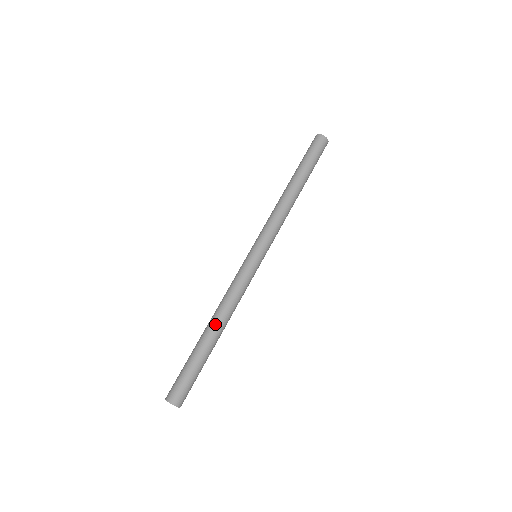
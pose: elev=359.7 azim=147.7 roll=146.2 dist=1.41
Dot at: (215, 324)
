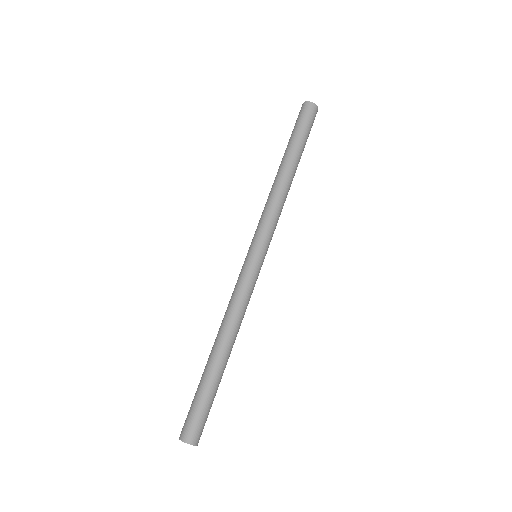
Dot at: (217, 342)
